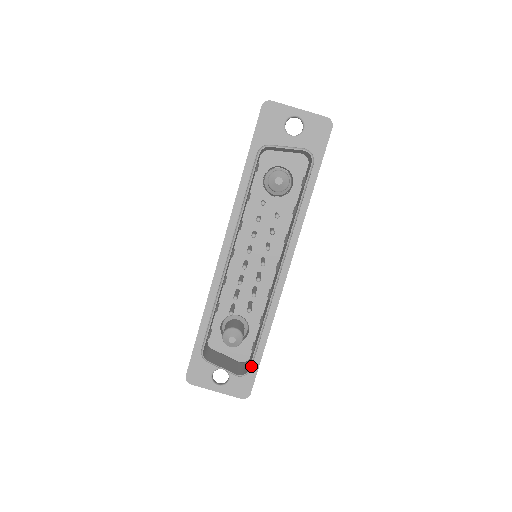
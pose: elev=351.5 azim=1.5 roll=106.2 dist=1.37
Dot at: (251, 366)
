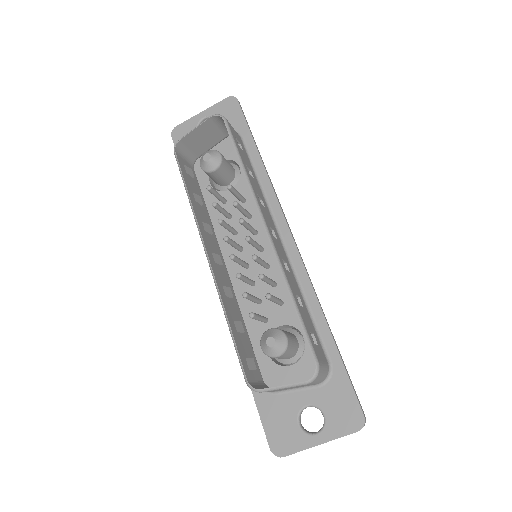
Dot at: (314, 357)
